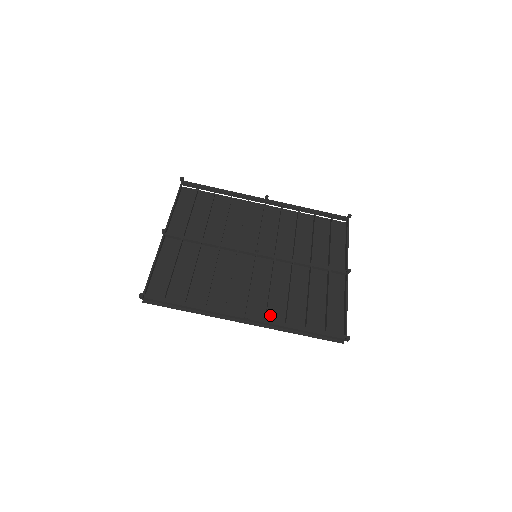
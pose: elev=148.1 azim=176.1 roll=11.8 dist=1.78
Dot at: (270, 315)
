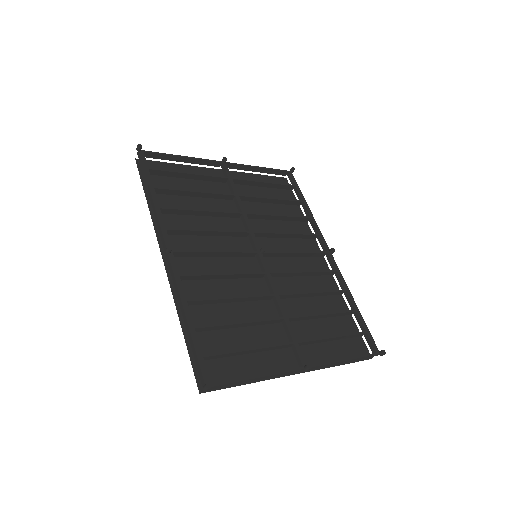
Dot at: (190, 287)
